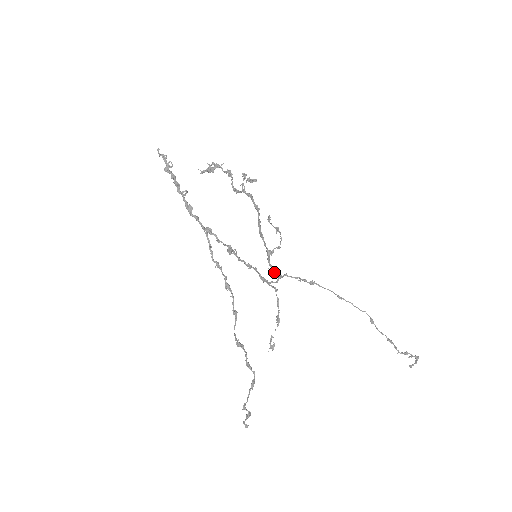
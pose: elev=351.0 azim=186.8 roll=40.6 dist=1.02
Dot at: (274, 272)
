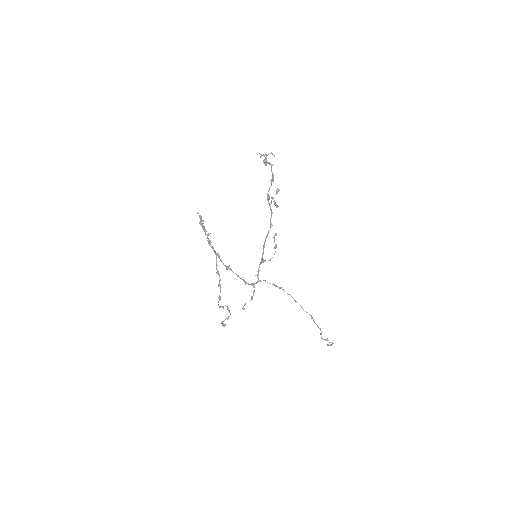
Dot at: occluded
